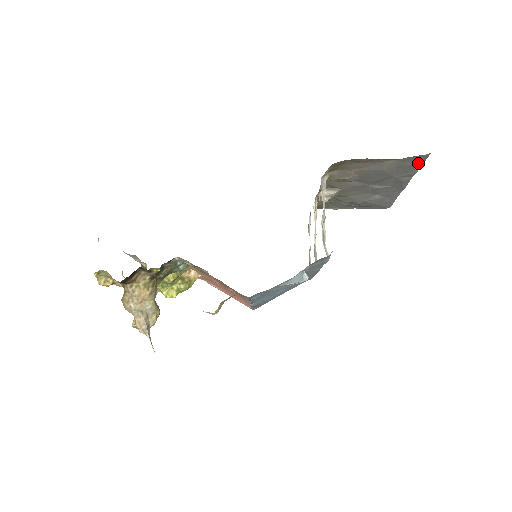
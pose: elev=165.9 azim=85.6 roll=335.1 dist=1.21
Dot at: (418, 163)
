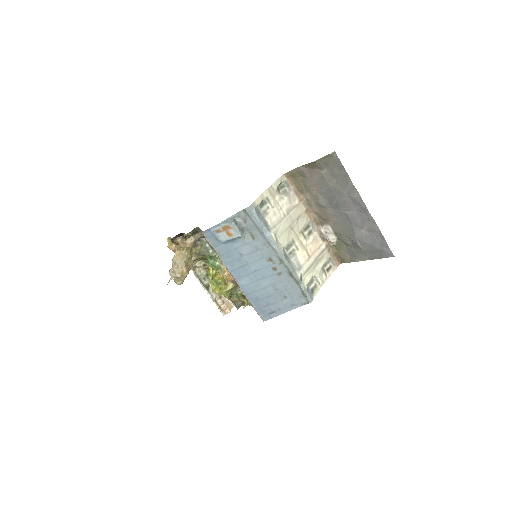
Dot at: (342, 170)
